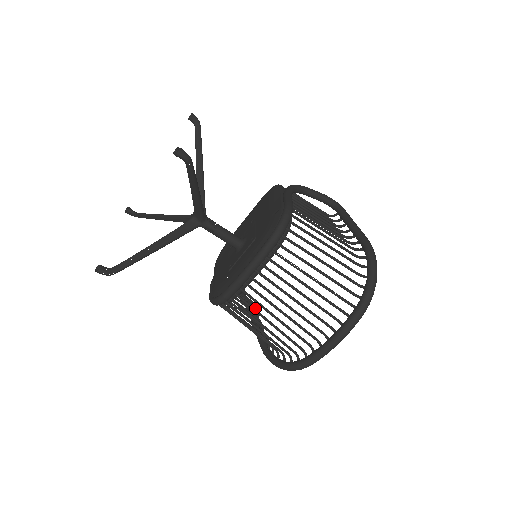
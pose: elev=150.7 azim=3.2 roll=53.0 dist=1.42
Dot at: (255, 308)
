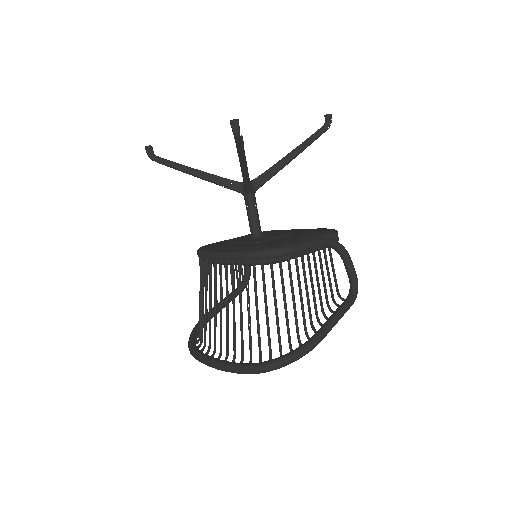
Dot at: occluded
